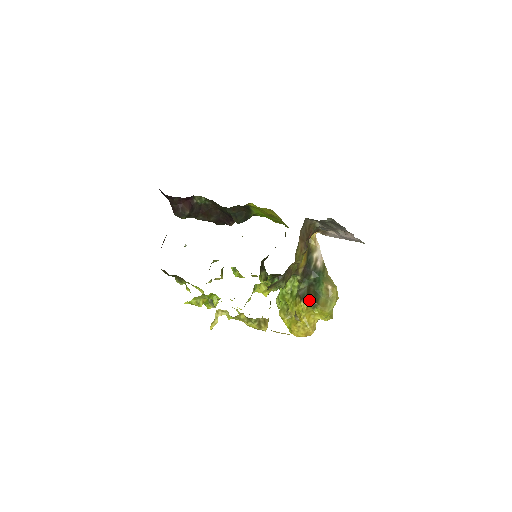
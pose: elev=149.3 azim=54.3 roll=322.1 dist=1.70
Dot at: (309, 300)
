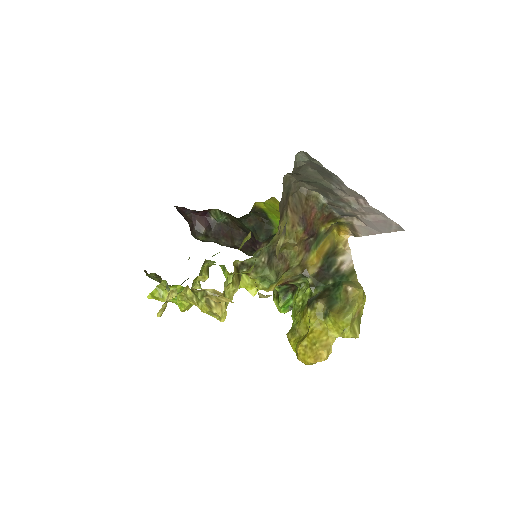
Dot at: (317, 305)
